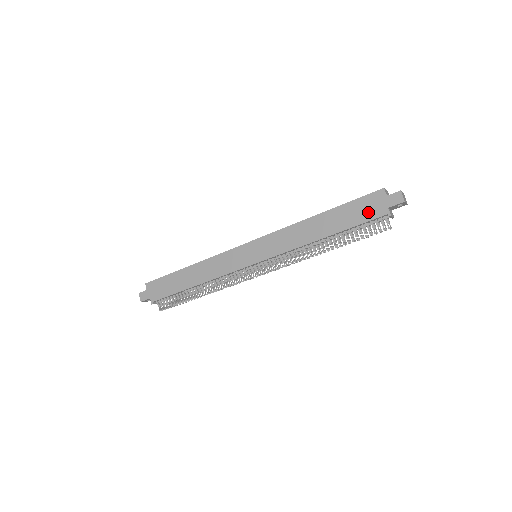
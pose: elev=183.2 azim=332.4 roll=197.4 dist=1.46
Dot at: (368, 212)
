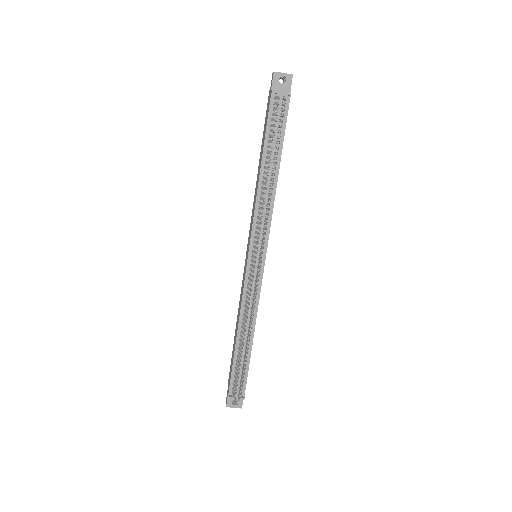
Dot at: (267, 113)
